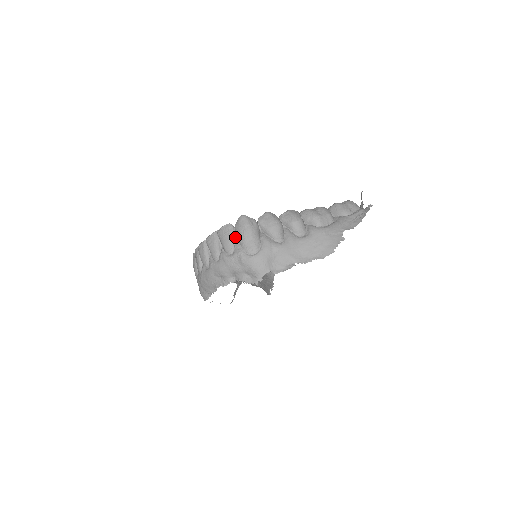
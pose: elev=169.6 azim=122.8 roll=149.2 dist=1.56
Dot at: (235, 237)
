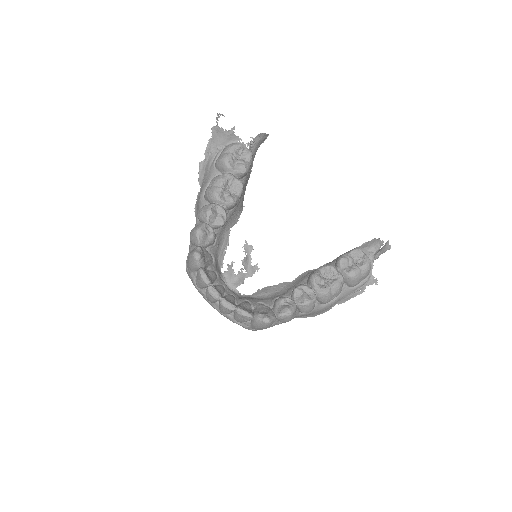
Dot at: (250, 320)
